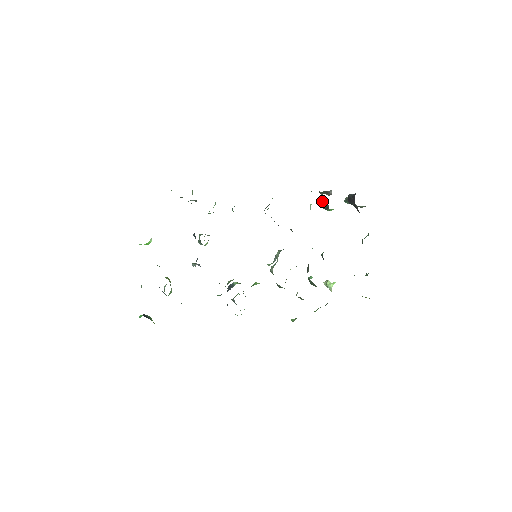
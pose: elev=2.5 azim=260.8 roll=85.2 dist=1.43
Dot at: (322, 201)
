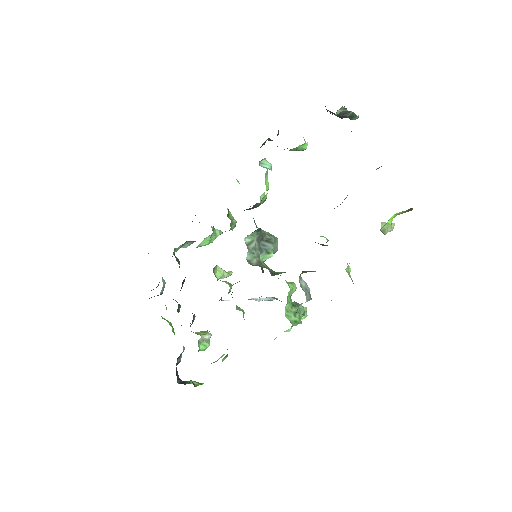
Dot at: occluded
